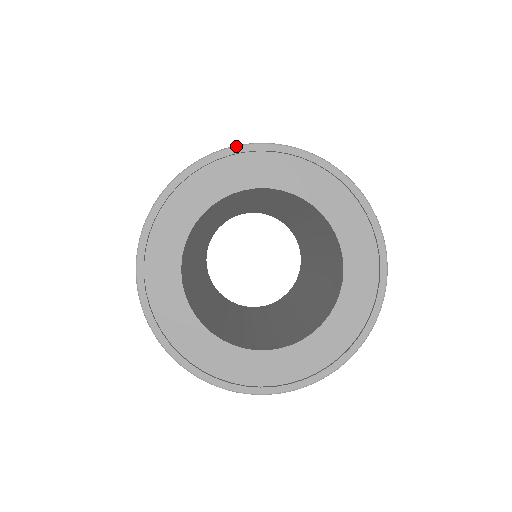
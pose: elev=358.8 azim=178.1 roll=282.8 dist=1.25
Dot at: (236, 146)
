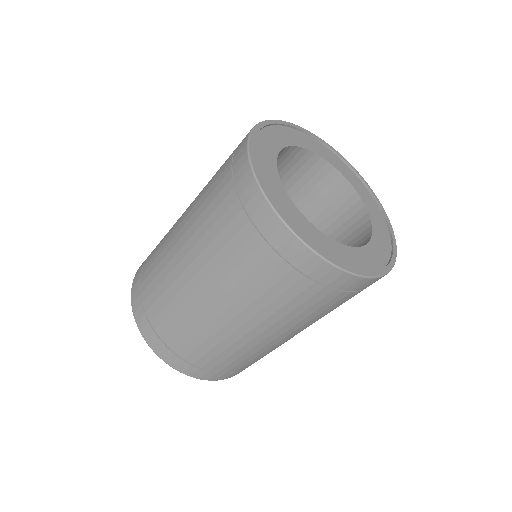
Dot at: (331, 146)
